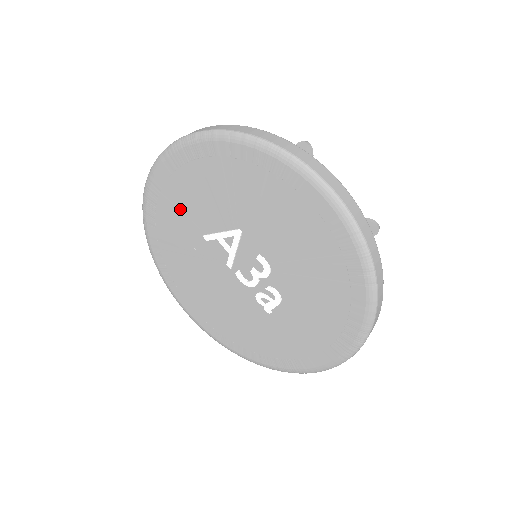
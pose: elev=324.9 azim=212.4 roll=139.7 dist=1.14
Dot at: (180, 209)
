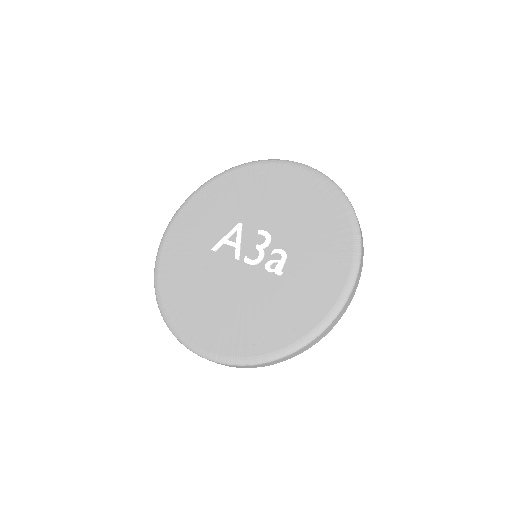
Dot at: (190, 243)
